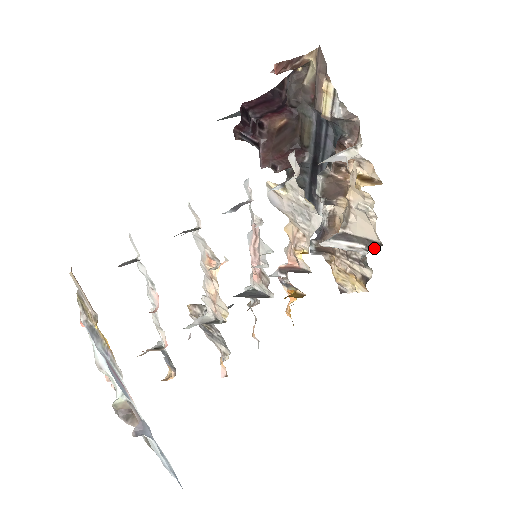
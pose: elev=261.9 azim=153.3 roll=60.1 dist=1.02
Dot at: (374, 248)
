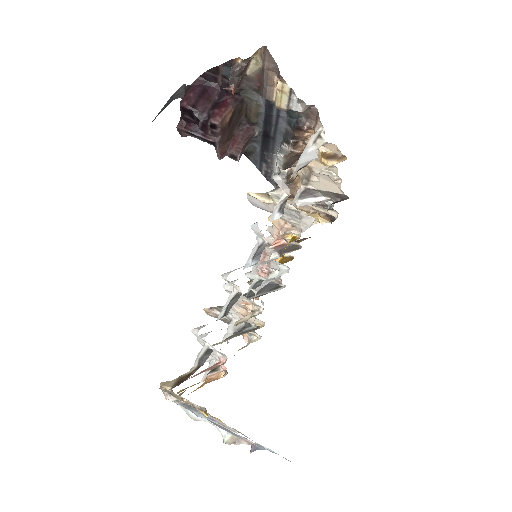
Dot at: (339, 199)
